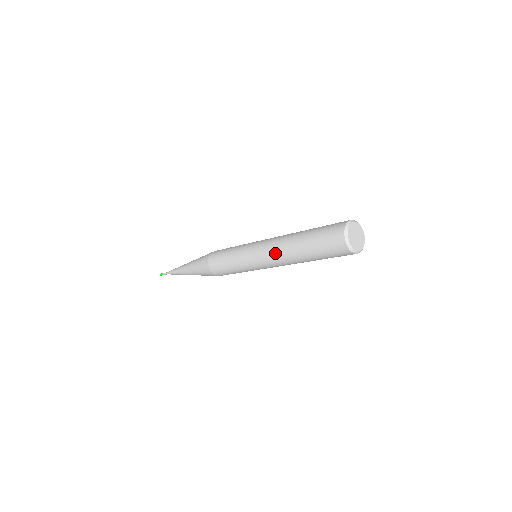
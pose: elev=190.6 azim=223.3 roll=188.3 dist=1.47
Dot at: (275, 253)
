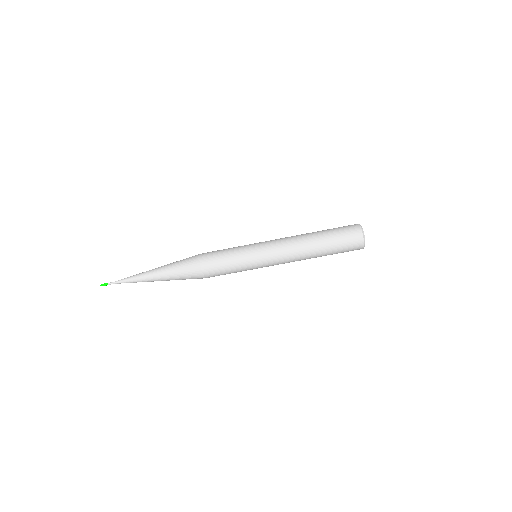
Dot at: occluded
